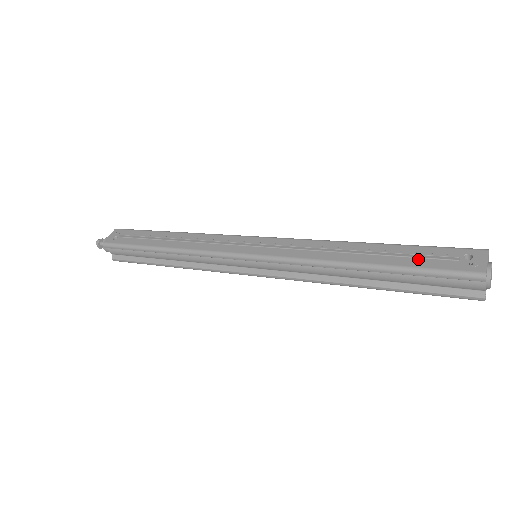
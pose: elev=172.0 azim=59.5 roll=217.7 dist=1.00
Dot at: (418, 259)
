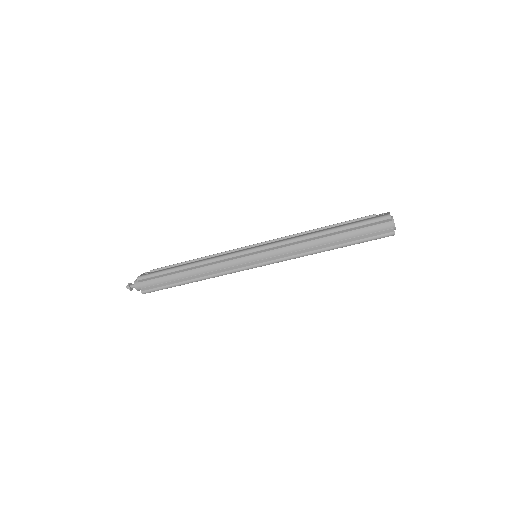
Dot at: (355, 222)
